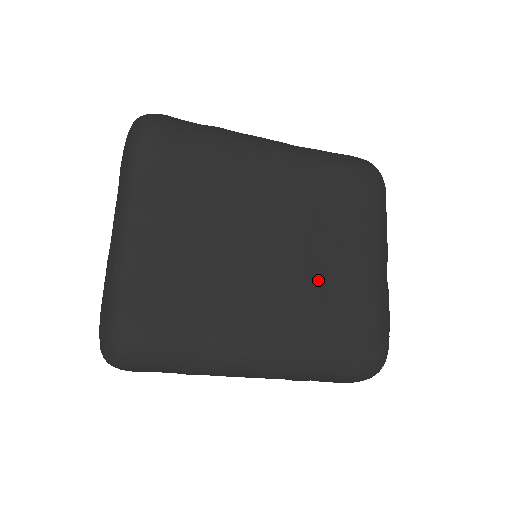
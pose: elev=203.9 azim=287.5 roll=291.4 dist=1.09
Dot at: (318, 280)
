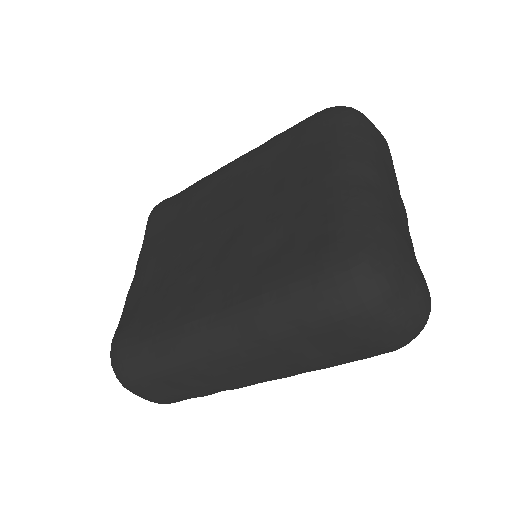
Dot at: (262, 228)
